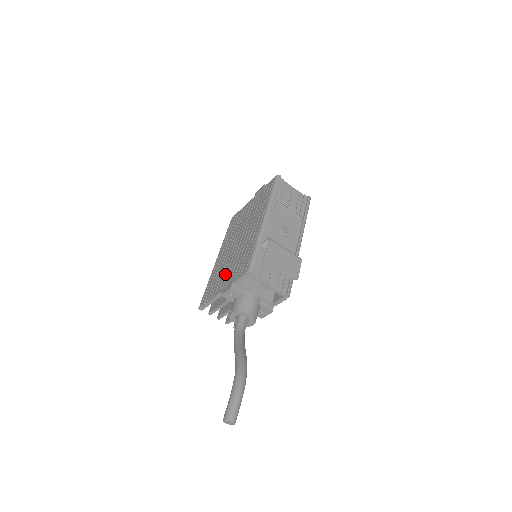
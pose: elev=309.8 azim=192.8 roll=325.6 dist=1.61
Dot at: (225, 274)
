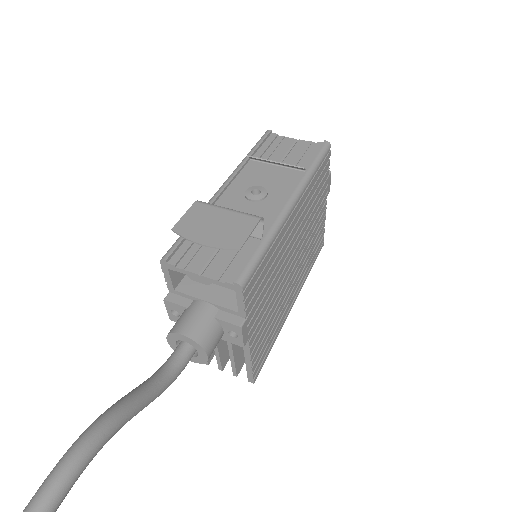
Dot at: occluded
